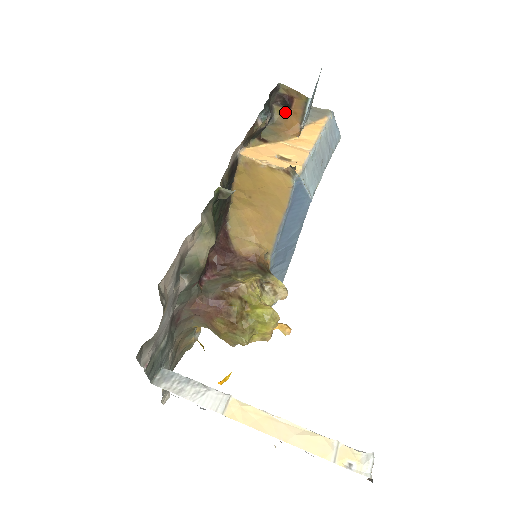
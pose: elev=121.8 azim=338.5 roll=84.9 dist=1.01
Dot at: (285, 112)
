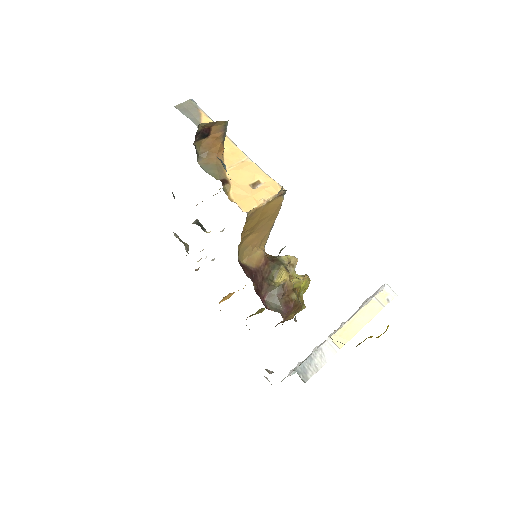
Dot at: (204, 142)
